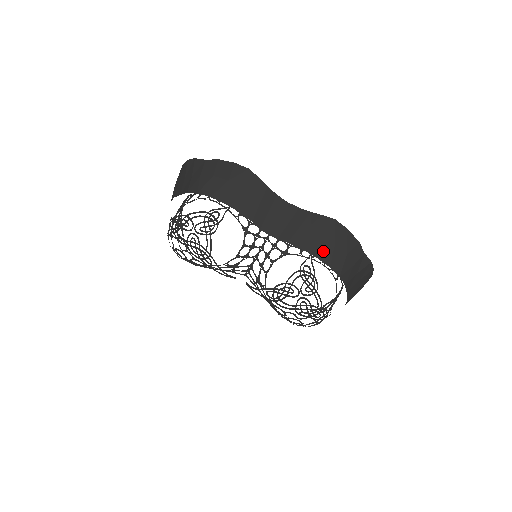
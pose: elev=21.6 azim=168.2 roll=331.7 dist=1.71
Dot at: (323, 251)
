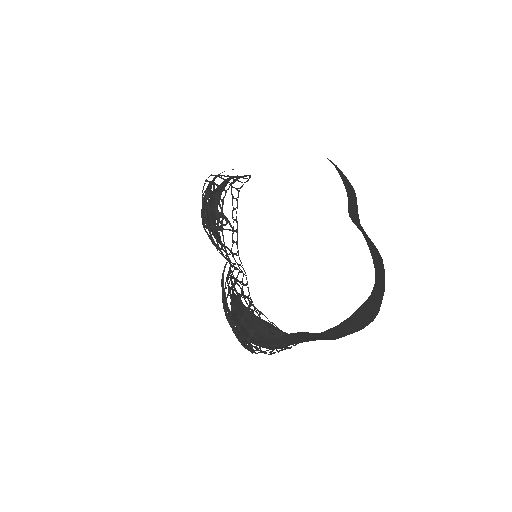
Dot at: (375, 259)
